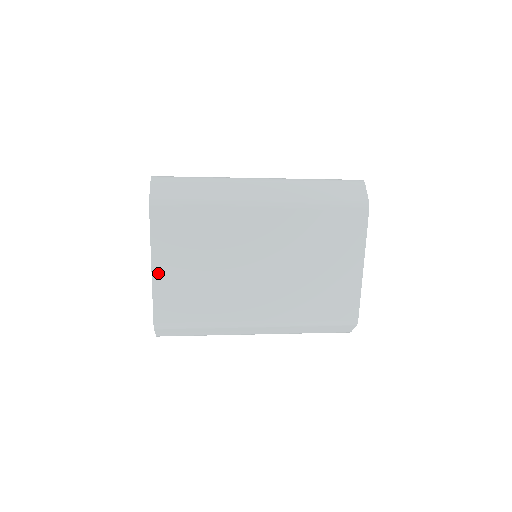
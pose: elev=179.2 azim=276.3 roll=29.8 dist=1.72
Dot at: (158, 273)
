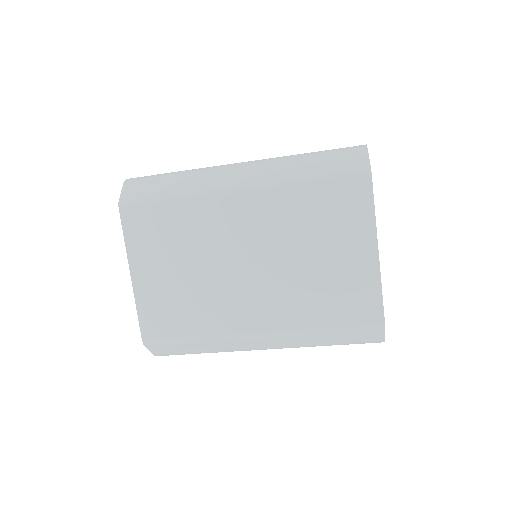
Dot at: (138, 281)
